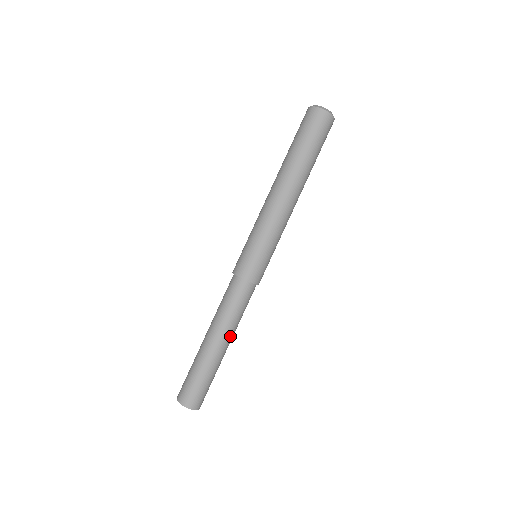
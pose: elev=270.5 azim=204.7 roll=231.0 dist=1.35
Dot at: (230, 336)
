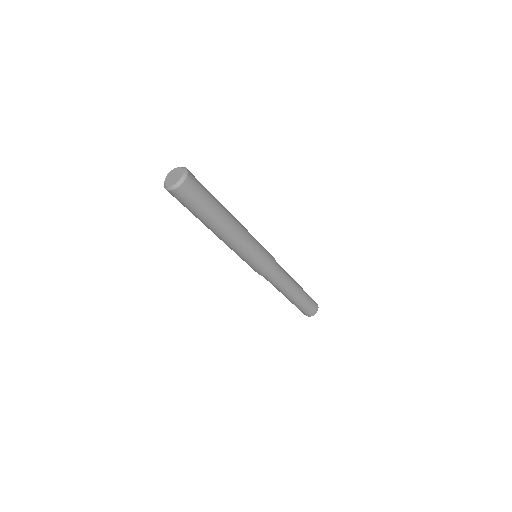
Dot at: (294, 282)
